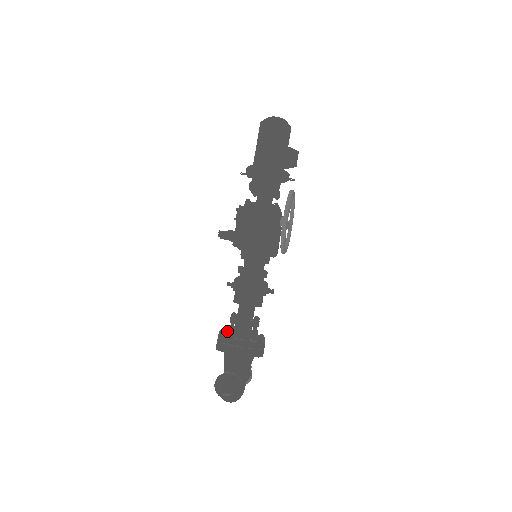
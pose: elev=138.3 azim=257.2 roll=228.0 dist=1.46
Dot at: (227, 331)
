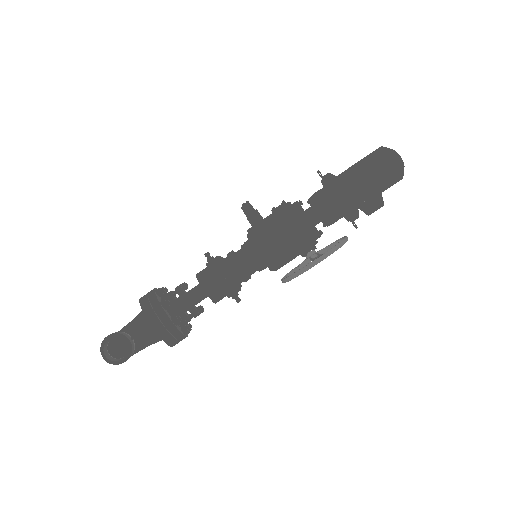
Dot at: occluded
